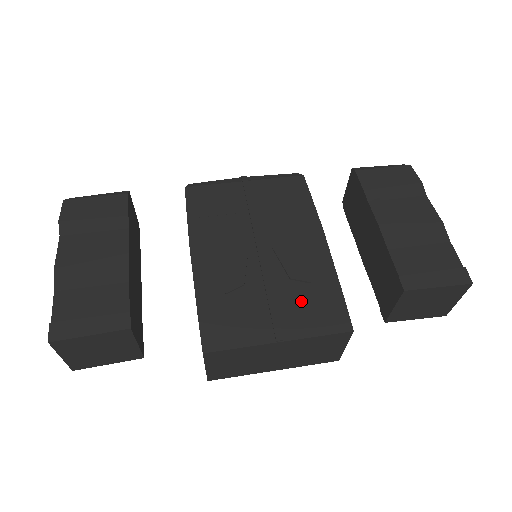
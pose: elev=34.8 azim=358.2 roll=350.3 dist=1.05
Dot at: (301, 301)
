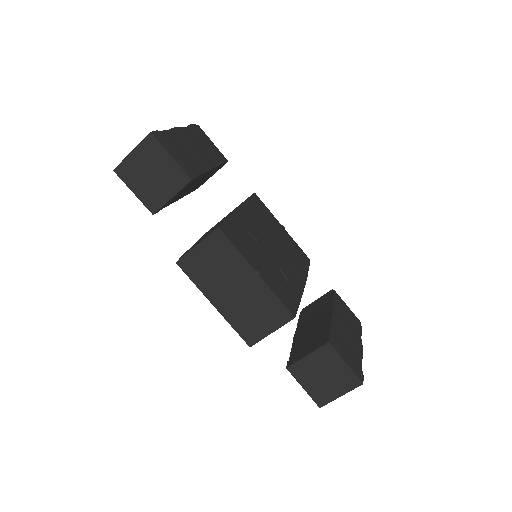
Dot at: (279, 279)
